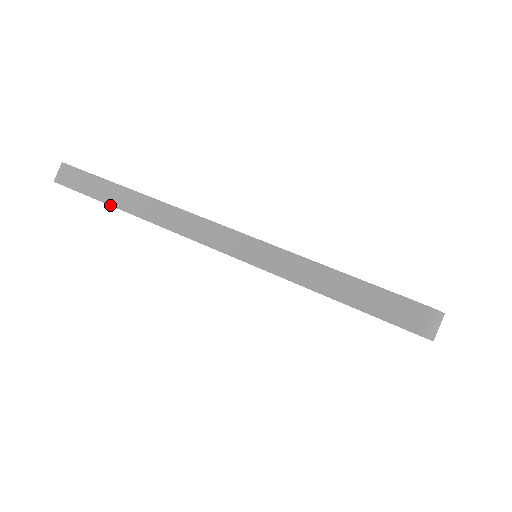
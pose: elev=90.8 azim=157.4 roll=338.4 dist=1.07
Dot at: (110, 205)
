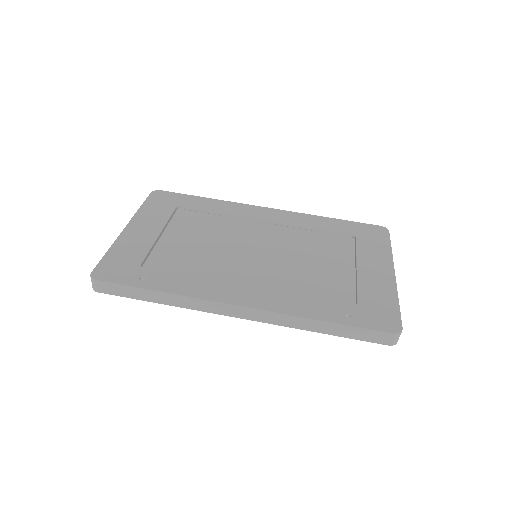
Dot at: occluded
